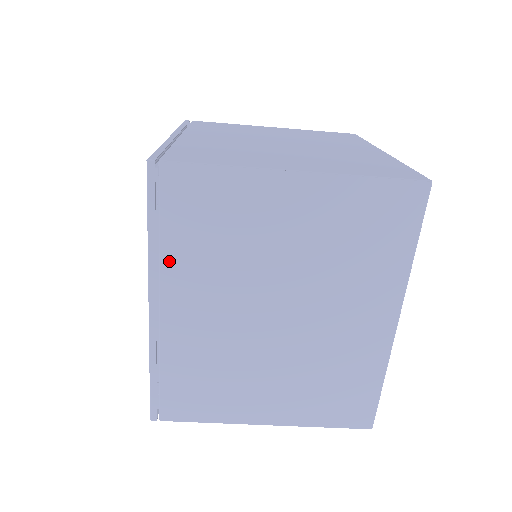
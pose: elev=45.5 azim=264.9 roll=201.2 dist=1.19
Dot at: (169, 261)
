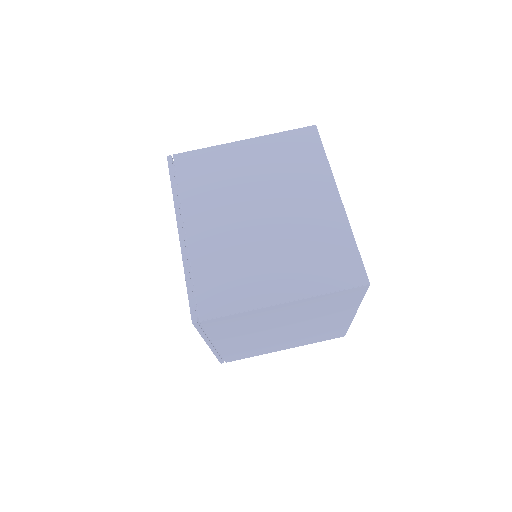
Dot at: (186, 201)
